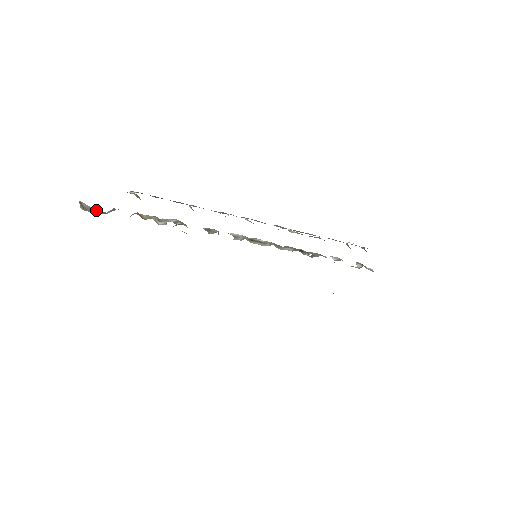
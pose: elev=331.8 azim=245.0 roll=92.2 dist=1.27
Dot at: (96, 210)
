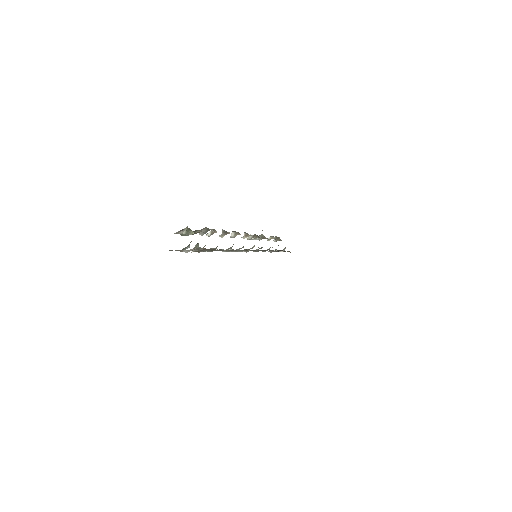
Dot at: occluded
